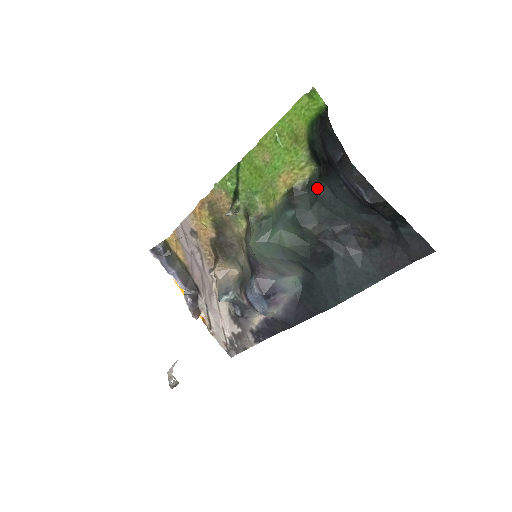
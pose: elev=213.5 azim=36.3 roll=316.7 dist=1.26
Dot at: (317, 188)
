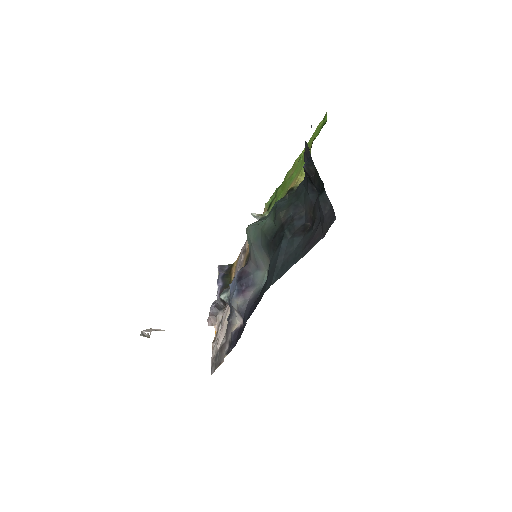
Dot at: occluded
